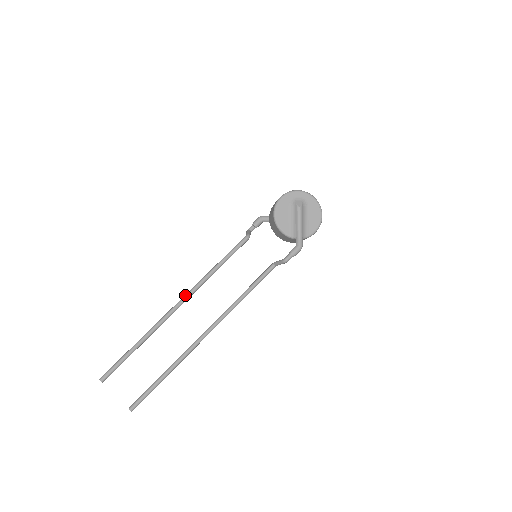
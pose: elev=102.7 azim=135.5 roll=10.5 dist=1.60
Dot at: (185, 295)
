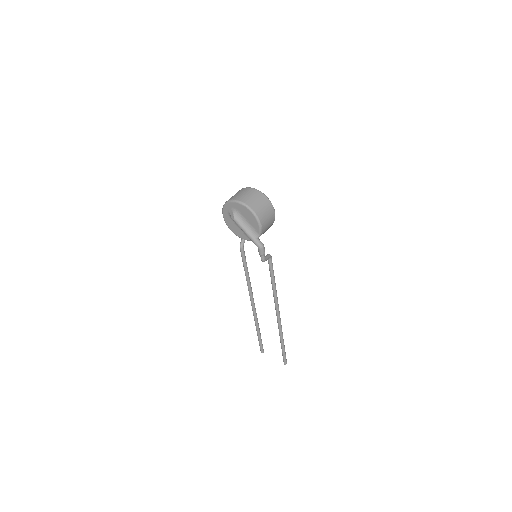
Dot at: occluded
